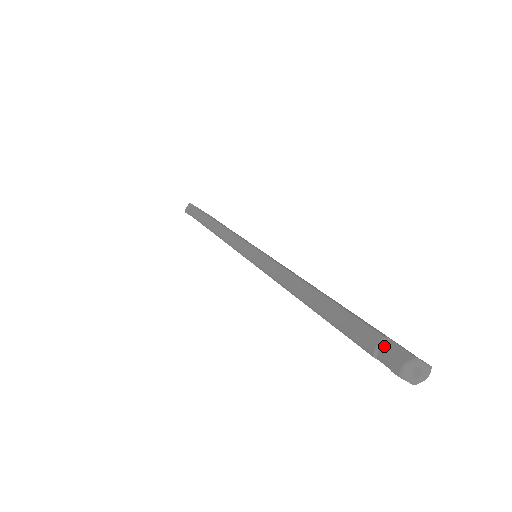
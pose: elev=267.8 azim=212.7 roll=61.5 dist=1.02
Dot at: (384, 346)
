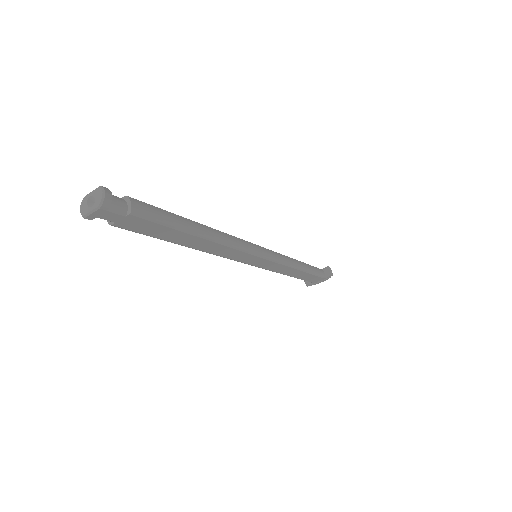
Dot at: occluded
